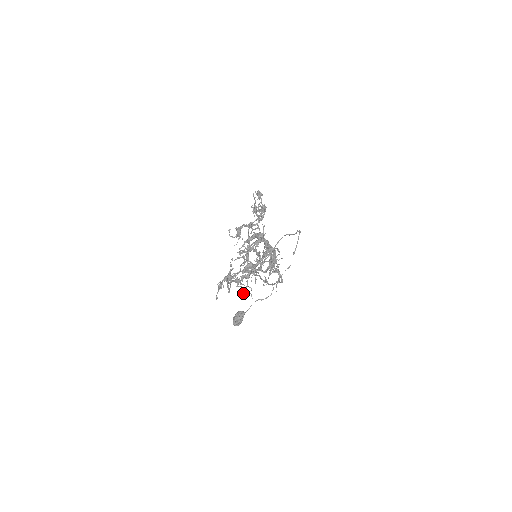
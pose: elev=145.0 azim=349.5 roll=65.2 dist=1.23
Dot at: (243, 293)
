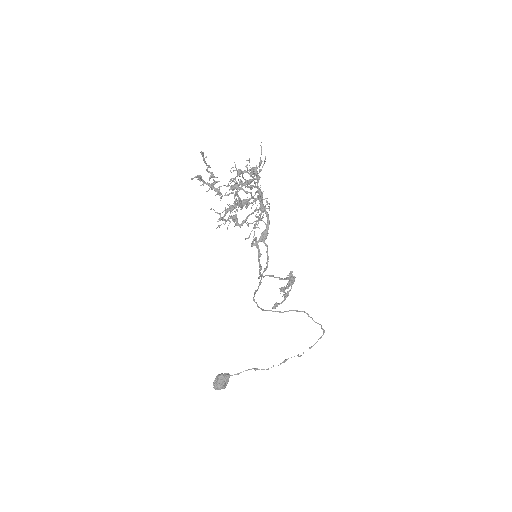
Dot at: (221, 224)
